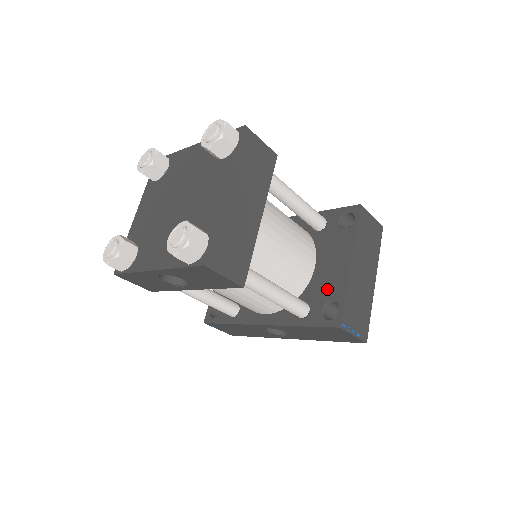
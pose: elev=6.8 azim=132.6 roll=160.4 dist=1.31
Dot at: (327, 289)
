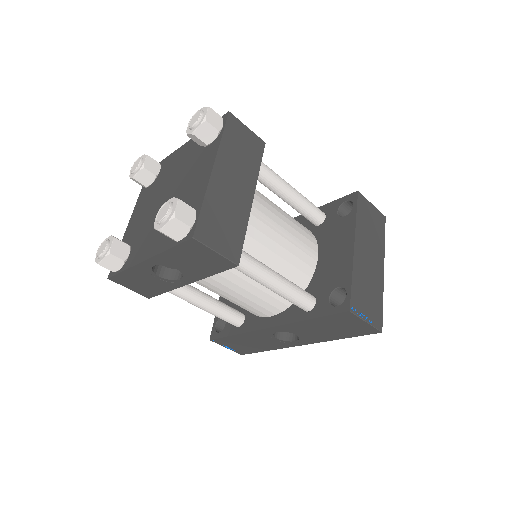
Dot at: (332, 277)
